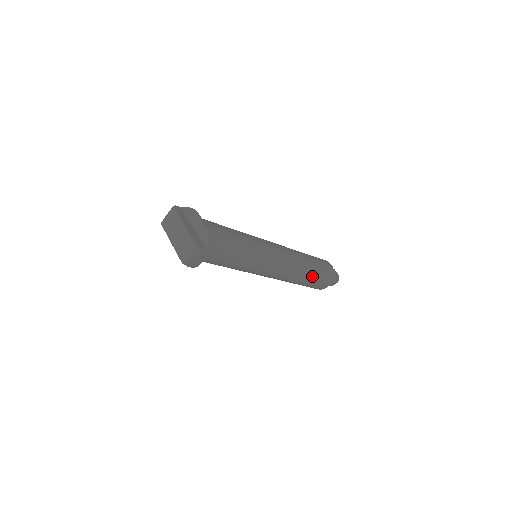
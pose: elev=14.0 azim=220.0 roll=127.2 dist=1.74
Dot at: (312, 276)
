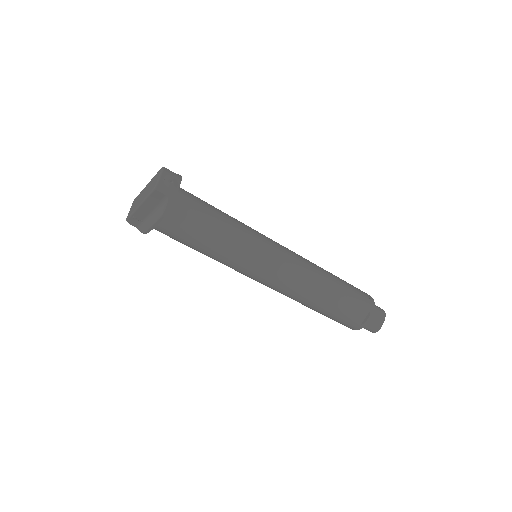
Dot at: (341, 283)
